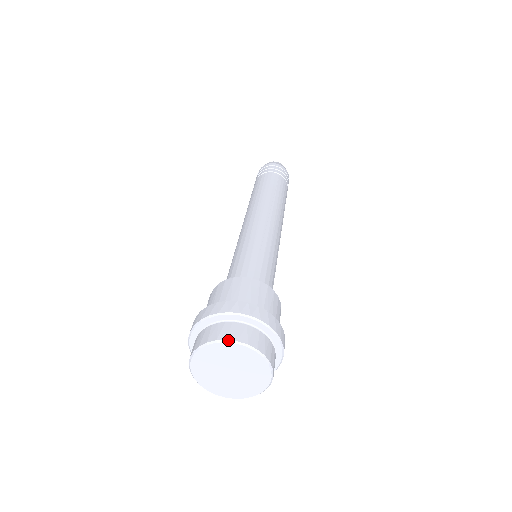
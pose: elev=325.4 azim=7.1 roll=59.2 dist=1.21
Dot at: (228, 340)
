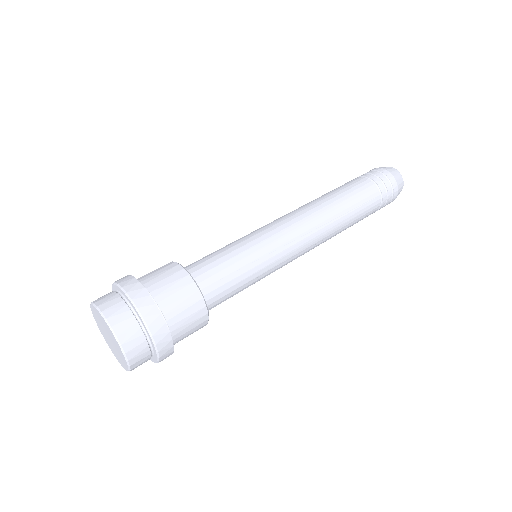
Dot at: (112, 328)
